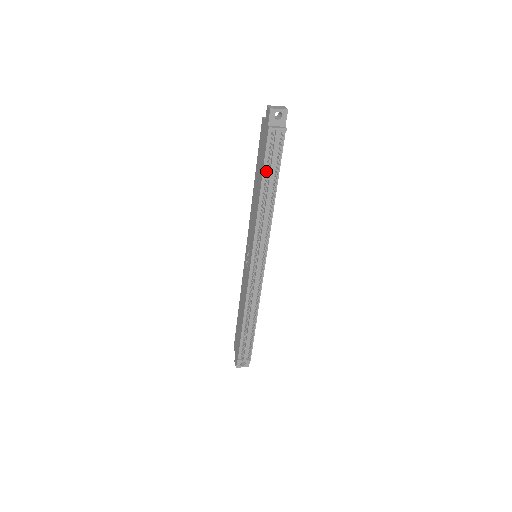
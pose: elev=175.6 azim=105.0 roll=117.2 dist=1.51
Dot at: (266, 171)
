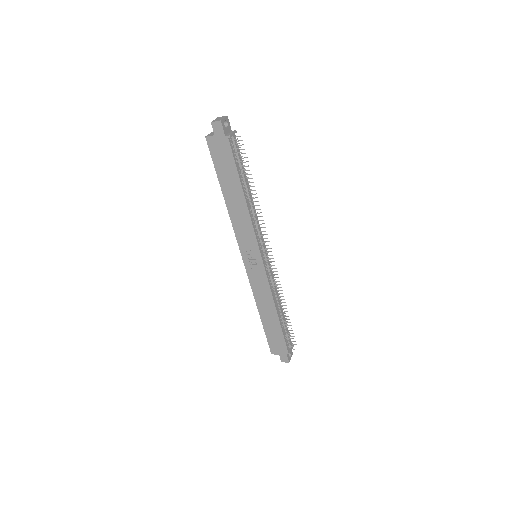
Dot at: (240, 174)
